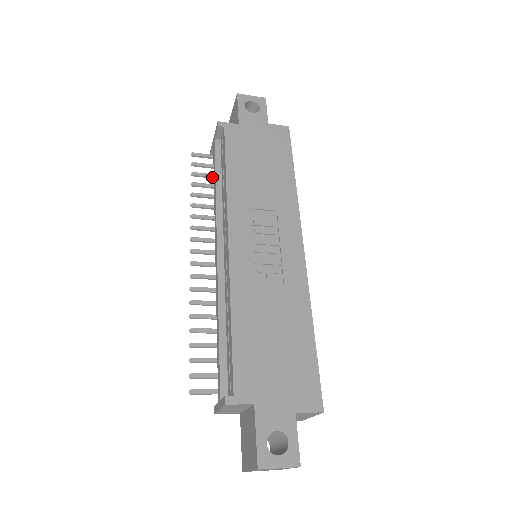
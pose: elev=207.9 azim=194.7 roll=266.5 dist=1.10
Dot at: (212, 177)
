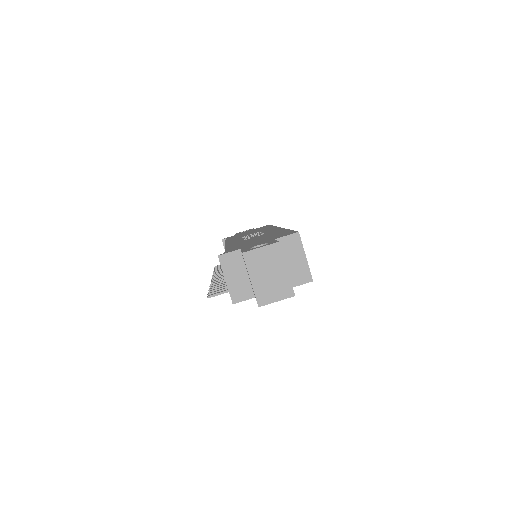
Dot at: occluded
